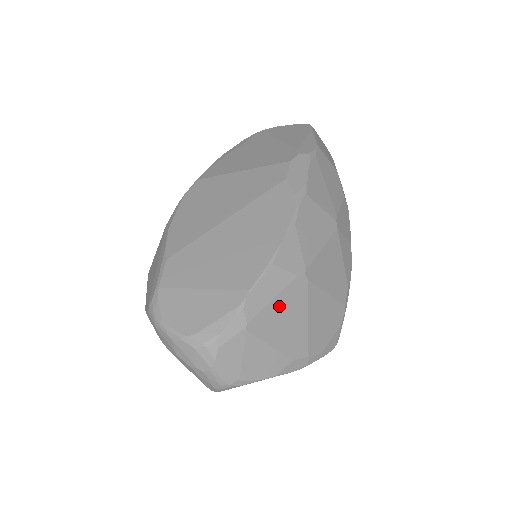
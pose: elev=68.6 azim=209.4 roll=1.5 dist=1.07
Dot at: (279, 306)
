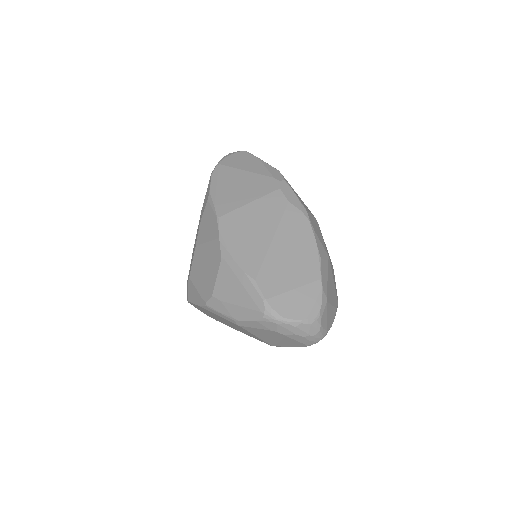
Dot at: (329, 281)
